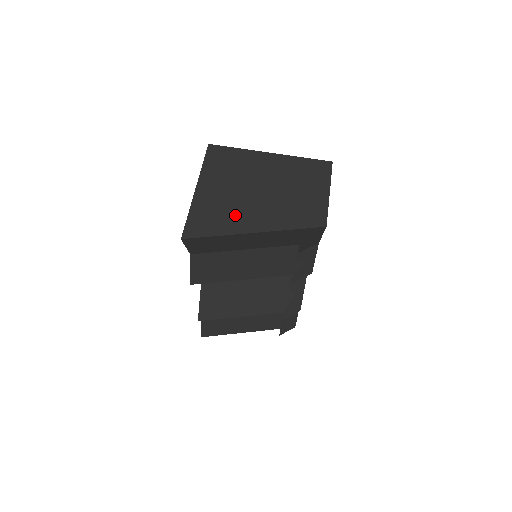
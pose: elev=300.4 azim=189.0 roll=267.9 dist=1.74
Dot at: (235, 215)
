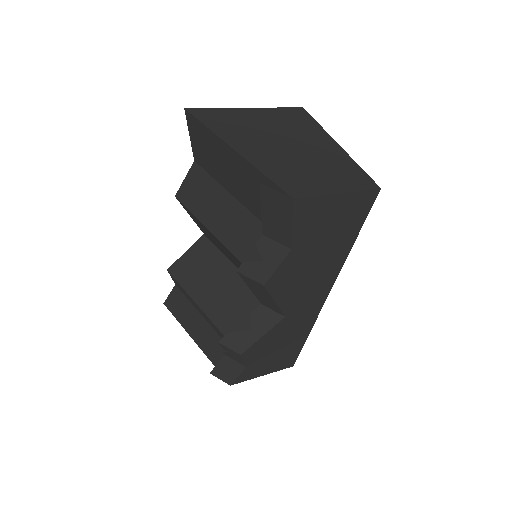
Dot at: (242, 134)
